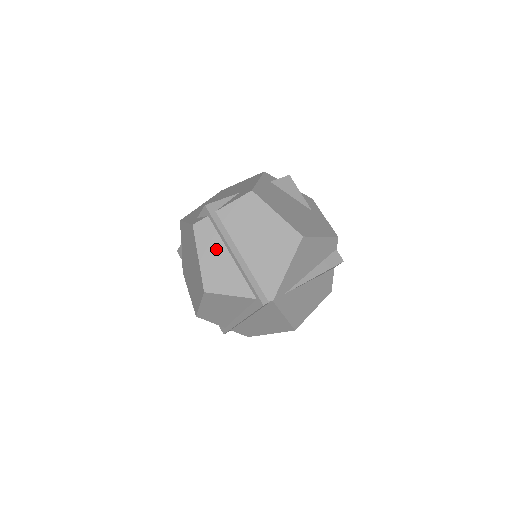
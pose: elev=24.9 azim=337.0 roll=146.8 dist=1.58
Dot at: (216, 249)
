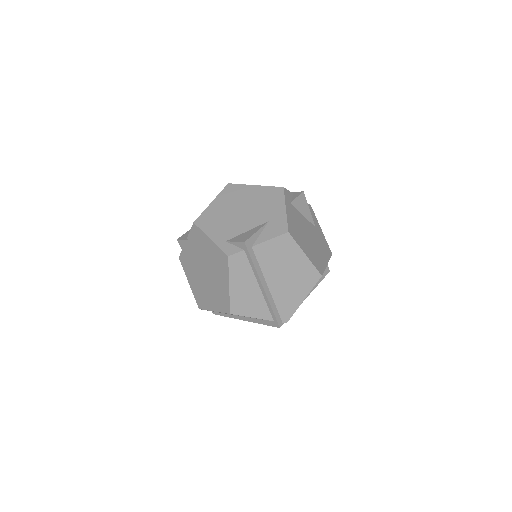
Dot at: (247, 280)
